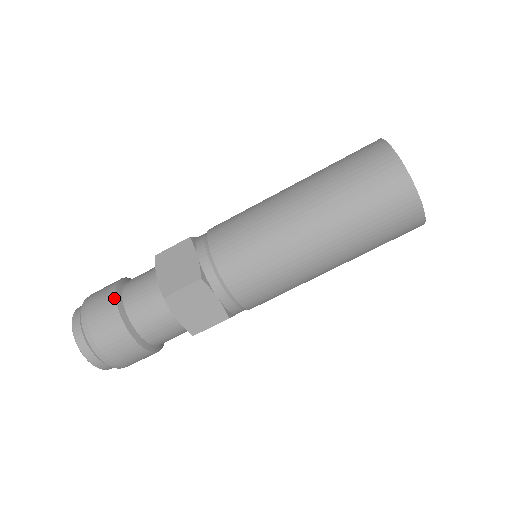
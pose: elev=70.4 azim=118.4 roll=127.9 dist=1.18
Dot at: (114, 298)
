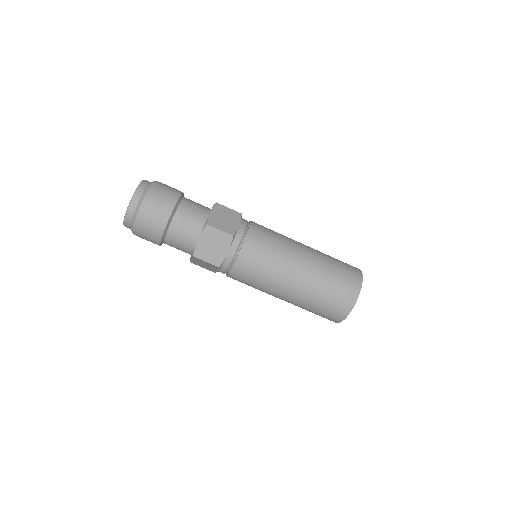
Dot at: (166, 224)
